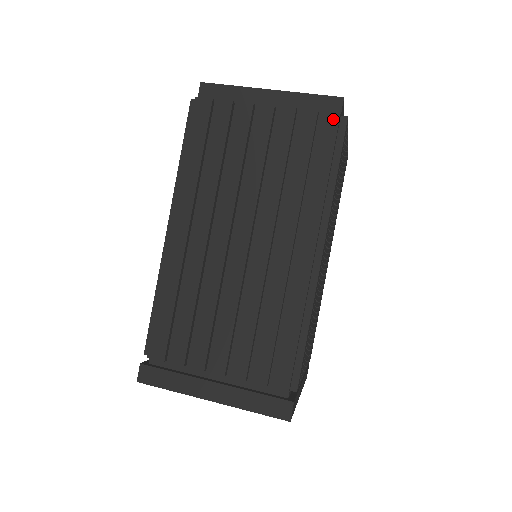
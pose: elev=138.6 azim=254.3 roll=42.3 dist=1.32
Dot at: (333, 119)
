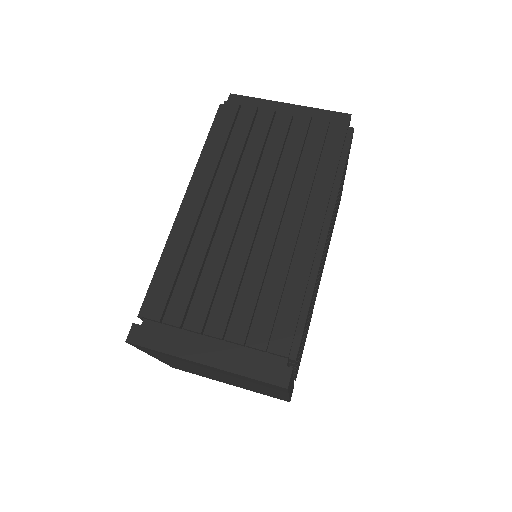
Dot at: (342, 126)
